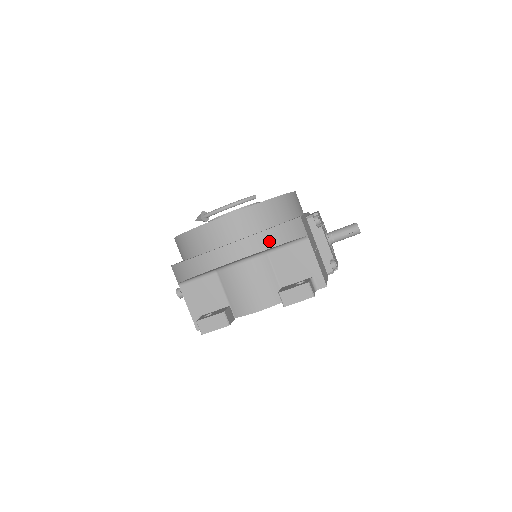
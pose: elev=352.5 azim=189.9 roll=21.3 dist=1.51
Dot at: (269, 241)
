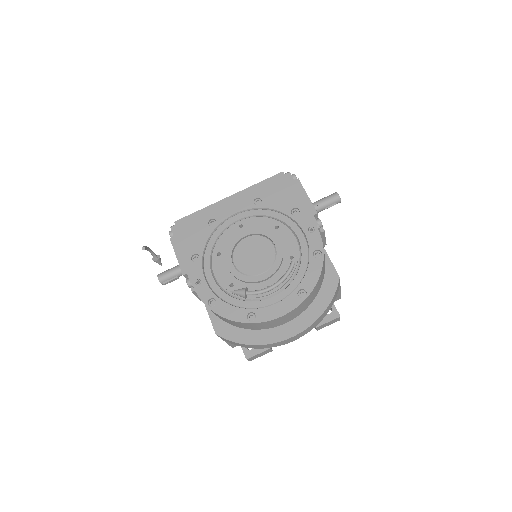
Dot at: (323, 316)
